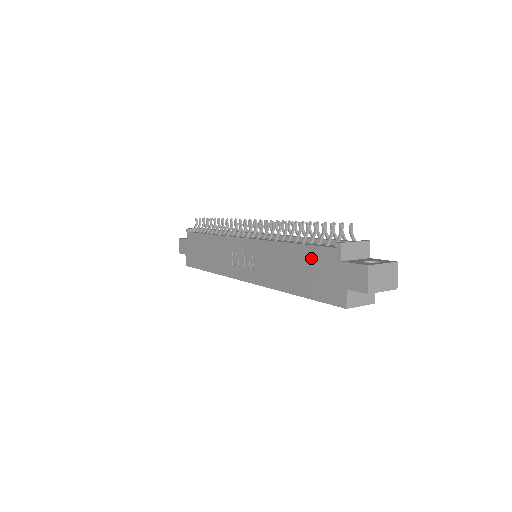
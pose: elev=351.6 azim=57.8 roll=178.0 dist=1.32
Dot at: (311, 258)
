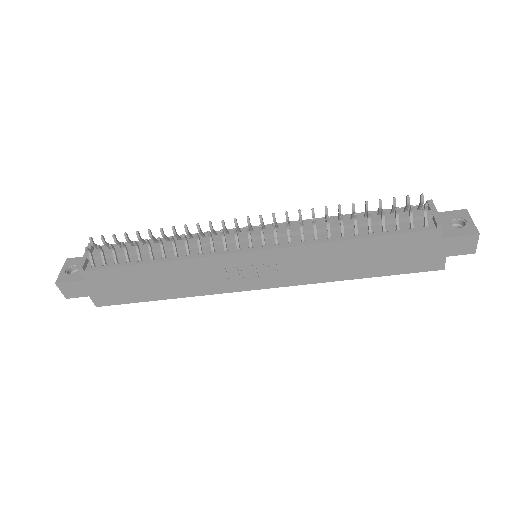
Dot at: (394, 245)
